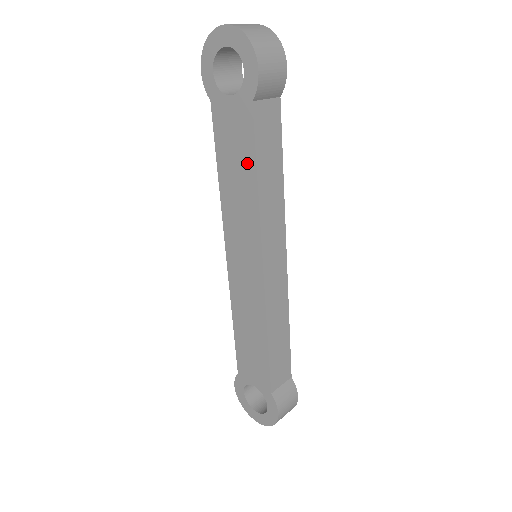
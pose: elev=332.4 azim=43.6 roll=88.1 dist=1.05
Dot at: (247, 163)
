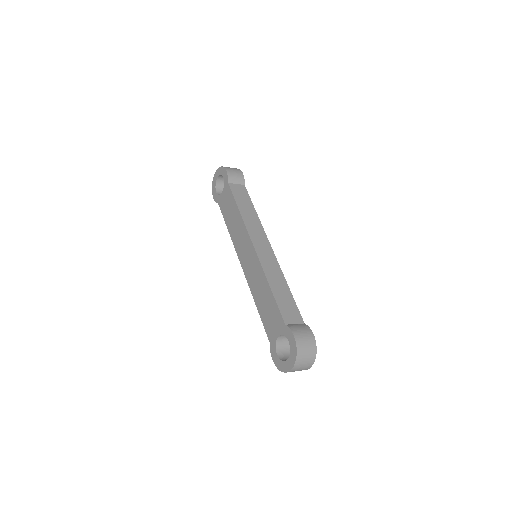
Dot at: (234, 207)
